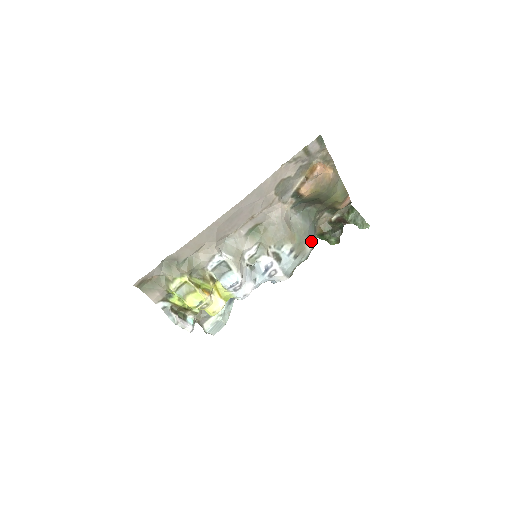
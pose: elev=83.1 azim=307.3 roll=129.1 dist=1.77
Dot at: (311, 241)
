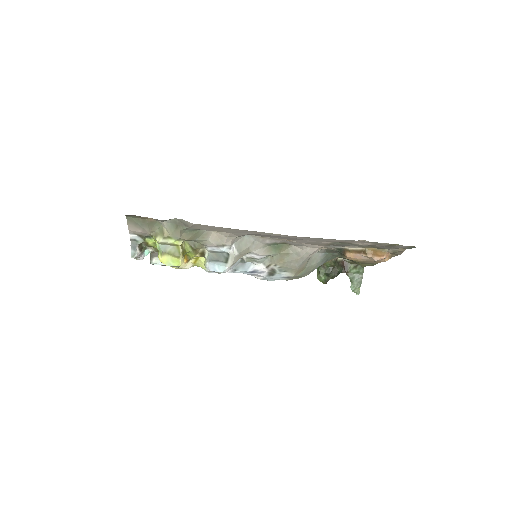
Dot at: occluded
